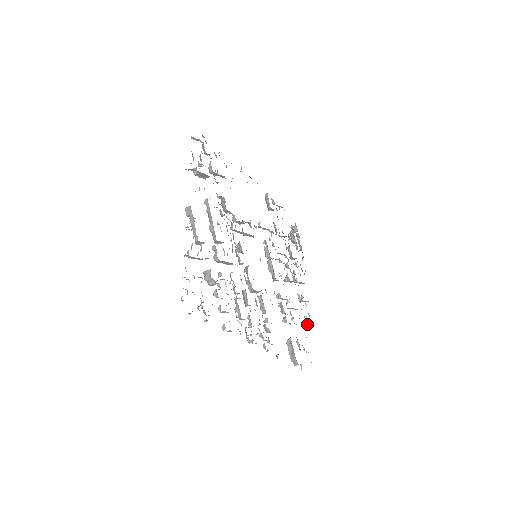
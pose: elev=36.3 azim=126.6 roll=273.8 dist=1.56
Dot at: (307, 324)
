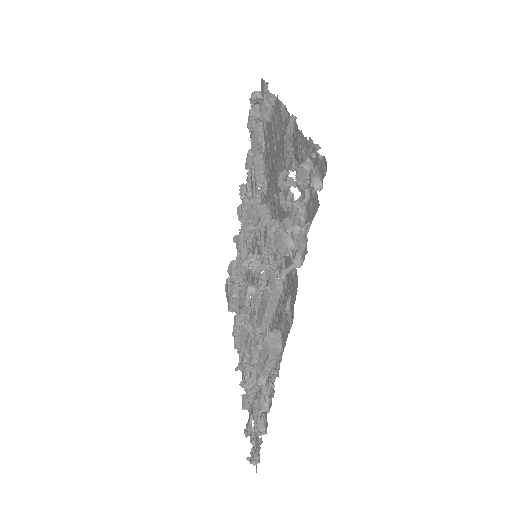
Dot at: occluded
